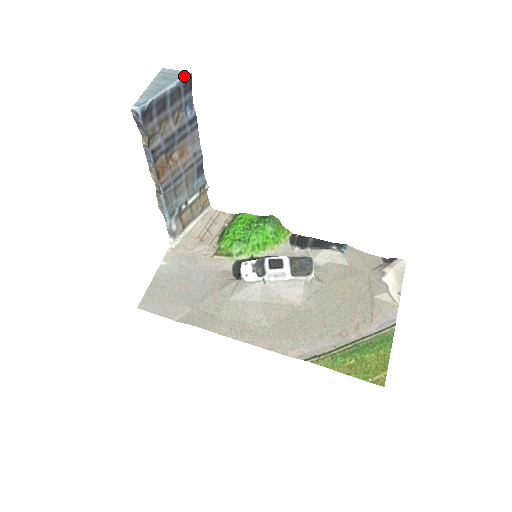
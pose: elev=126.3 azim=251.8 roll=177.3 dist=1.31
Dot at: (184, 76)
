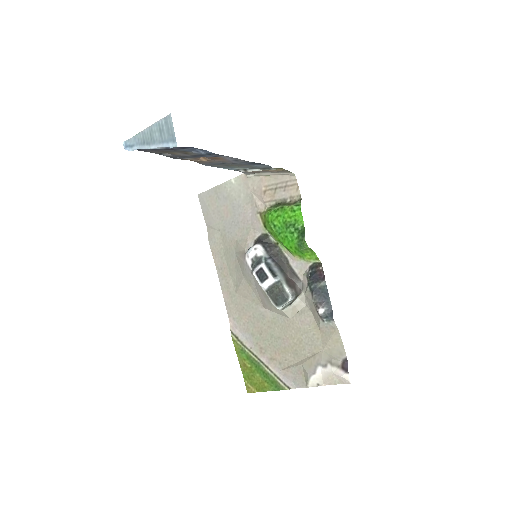
Dot at: (171, 144)
